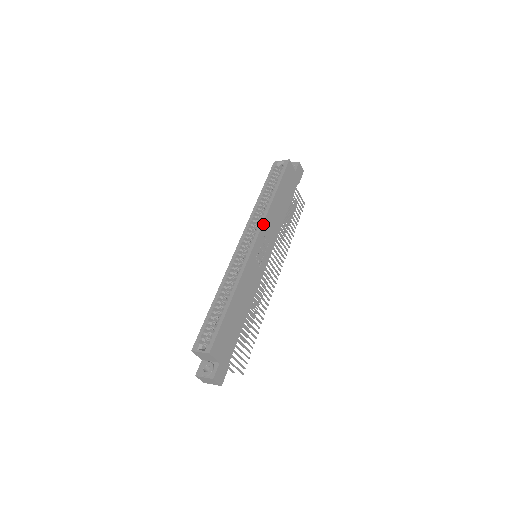
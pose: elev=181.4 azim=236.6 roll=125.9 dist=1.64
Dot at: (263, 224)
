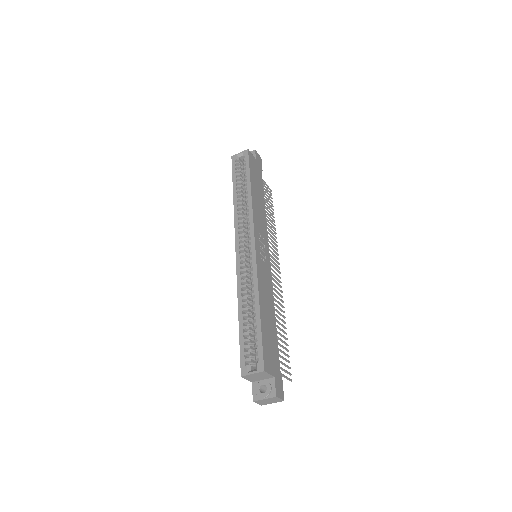
Dot at: (253, 220)
